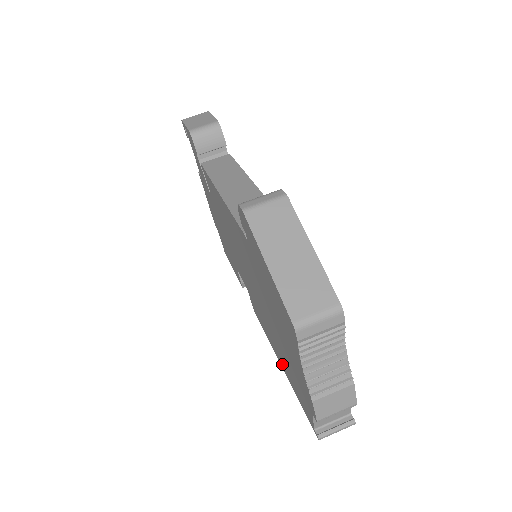
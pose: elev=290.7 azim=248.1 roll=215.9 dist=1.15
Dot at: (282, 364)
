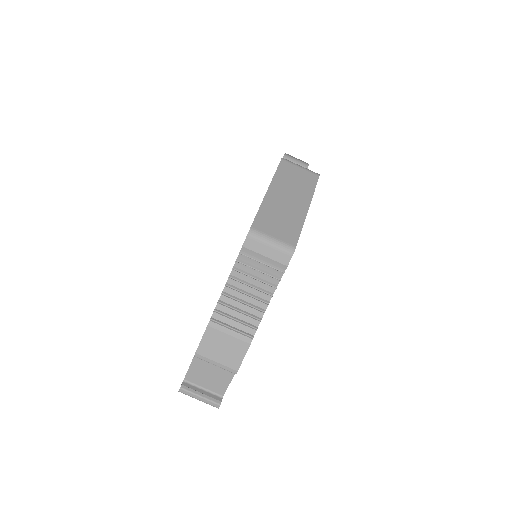
Dot at: occluded
